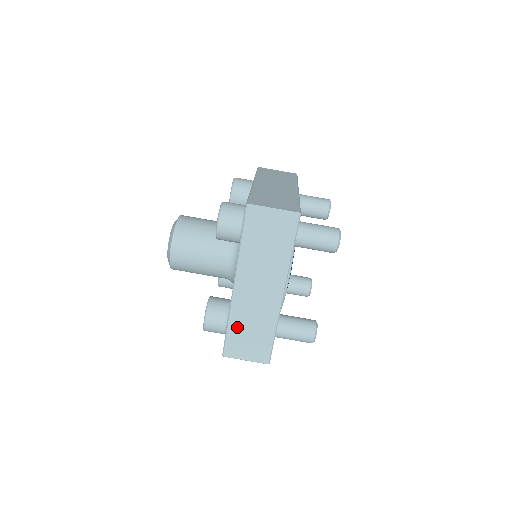
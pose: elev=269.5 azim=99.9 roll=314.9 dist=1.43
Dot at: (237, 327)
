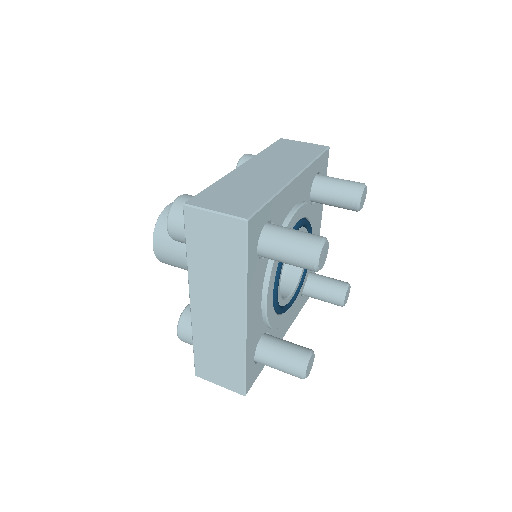
Dot at: (224, 187)
